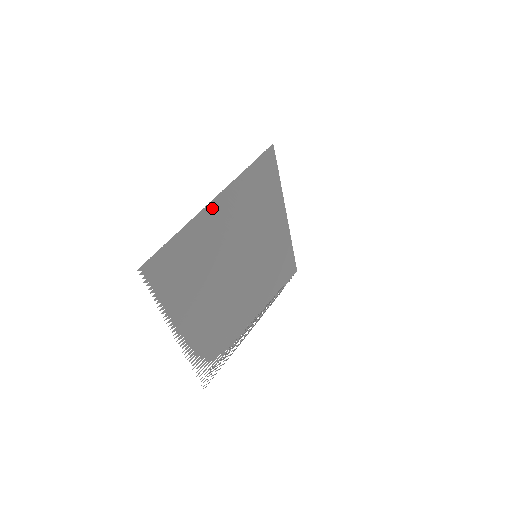
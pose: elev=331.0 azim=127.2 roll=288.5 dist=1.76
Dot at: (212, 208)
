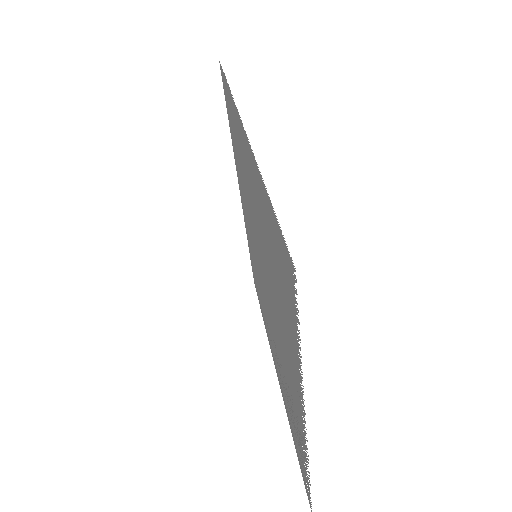
Dot at: occluded
